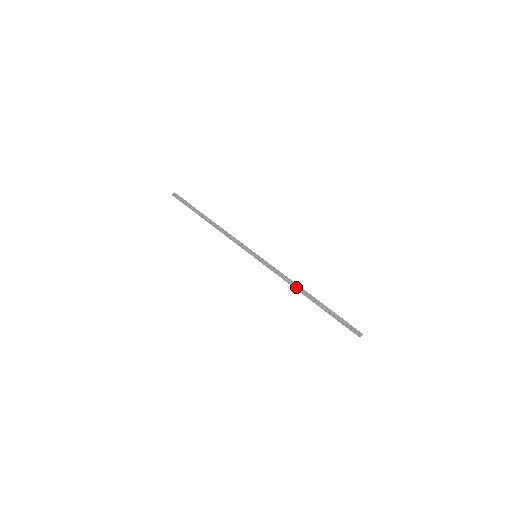
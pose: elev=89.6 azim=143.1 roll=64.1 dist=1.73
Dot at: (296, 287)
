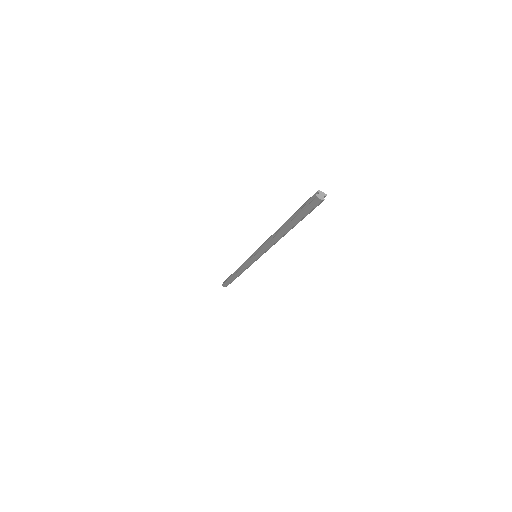
Dot at: (273, 235)
